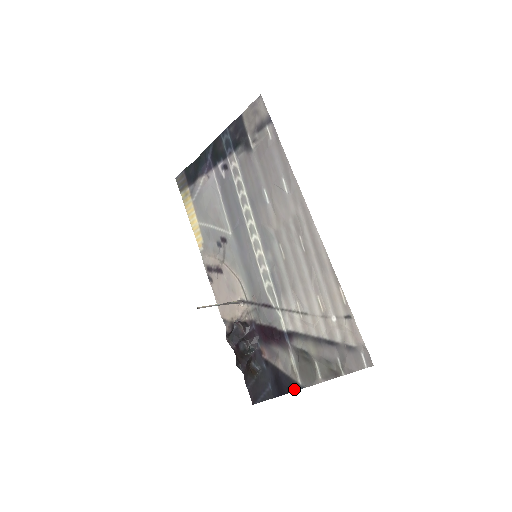
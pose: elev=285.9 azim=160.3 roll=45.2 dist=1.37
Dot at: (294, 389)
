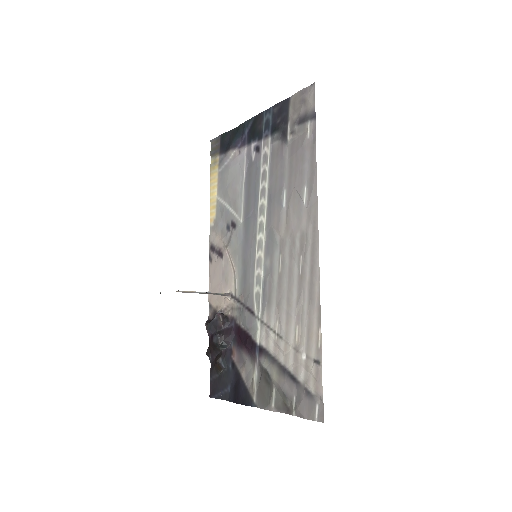
Dot at: (247, 403)
